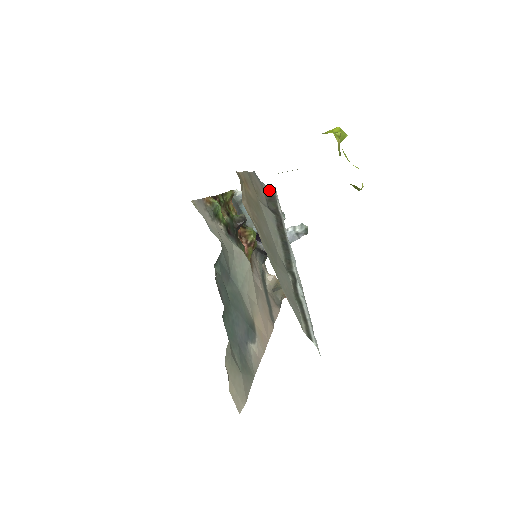
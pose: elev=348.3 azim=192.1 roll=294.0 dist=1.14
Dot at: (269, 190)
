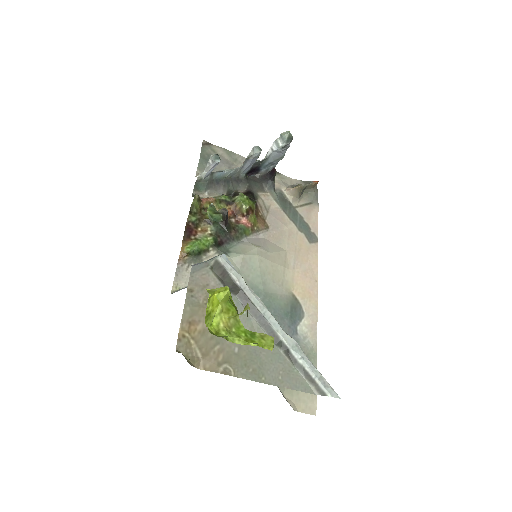
Dot at: (216, 266)
